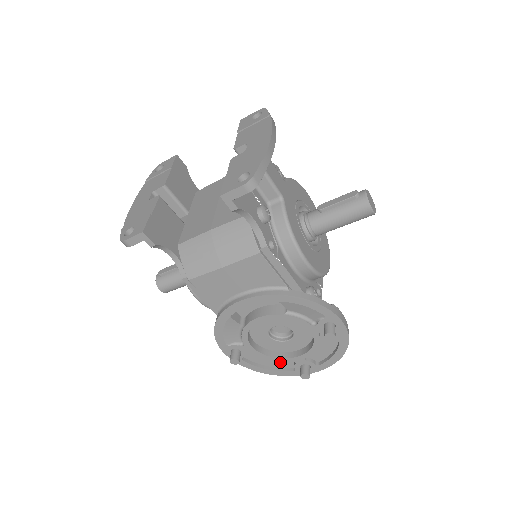
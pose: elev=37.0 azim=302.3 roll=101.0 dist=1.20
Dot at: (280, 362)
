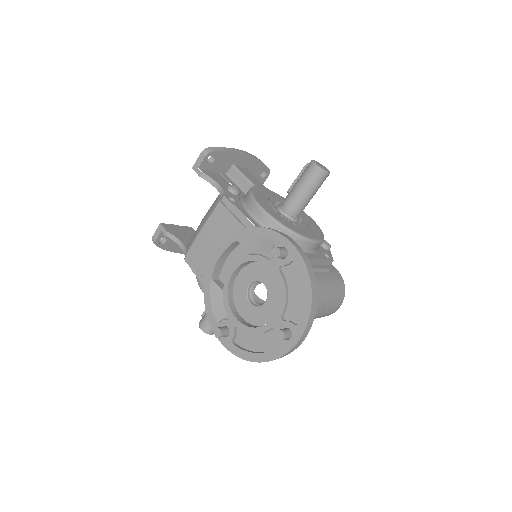
Dot at: (267, 340)
